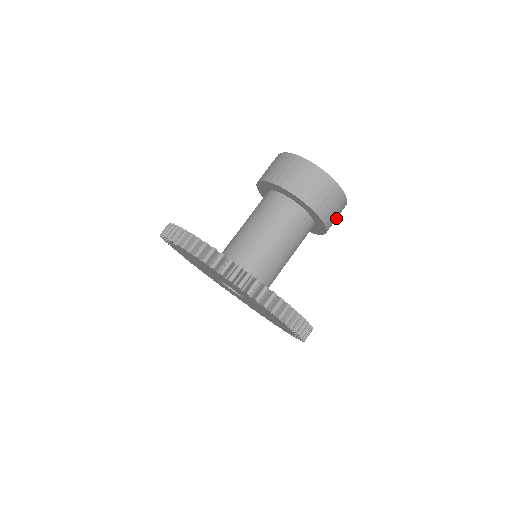
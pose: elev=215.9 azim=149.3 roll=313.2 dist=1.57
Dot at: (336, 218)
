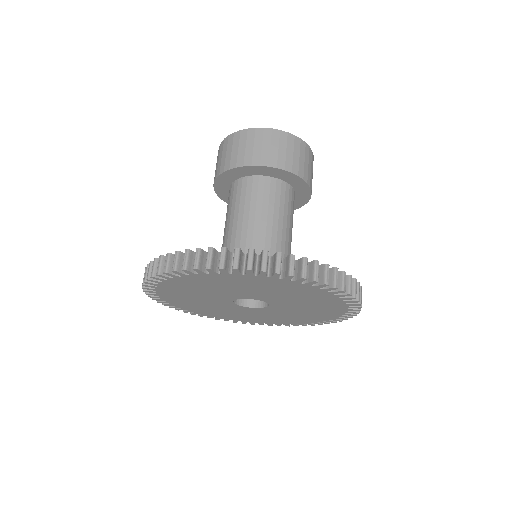
Dot at: (307, 164)
